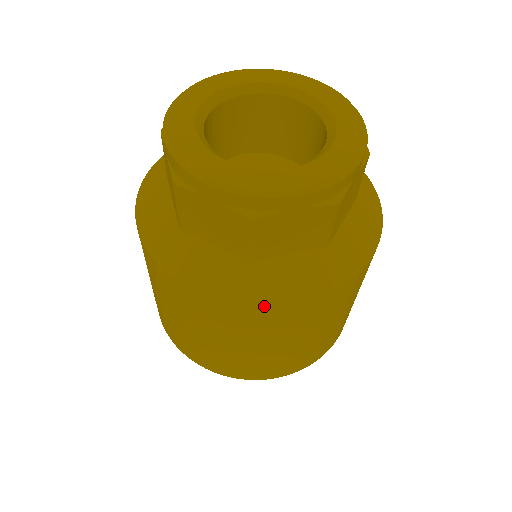
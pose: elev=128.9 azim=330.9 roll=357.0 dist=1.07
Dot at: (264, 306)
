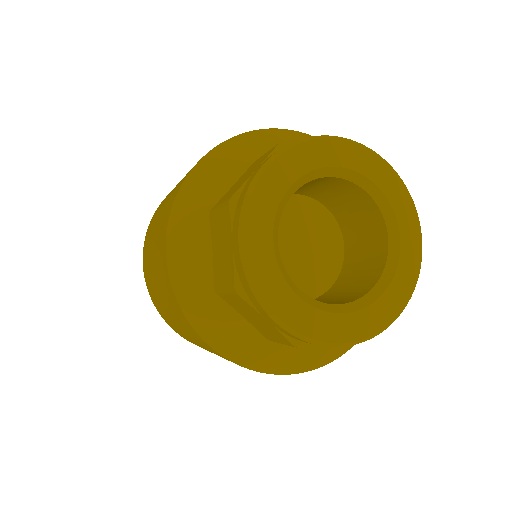
Dot at: occluded
